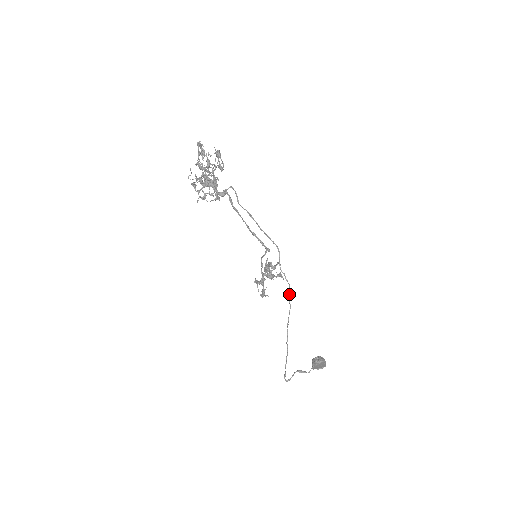
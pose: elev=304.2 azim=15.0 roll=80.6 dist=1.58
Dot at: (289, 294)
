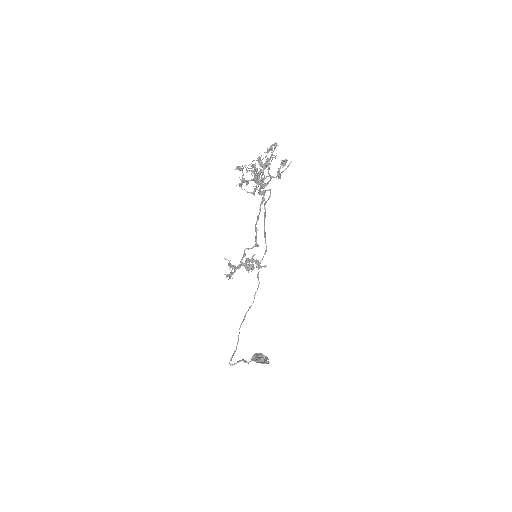
Dot at: occluded
